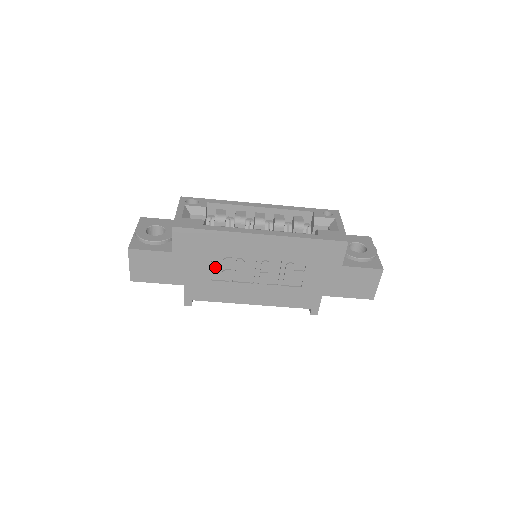
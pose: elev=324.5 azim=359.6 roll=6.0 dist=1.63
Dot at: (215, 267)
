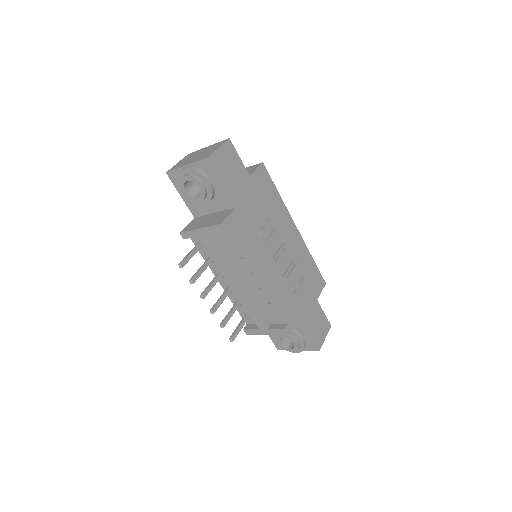
Dot at: (261, 219)
